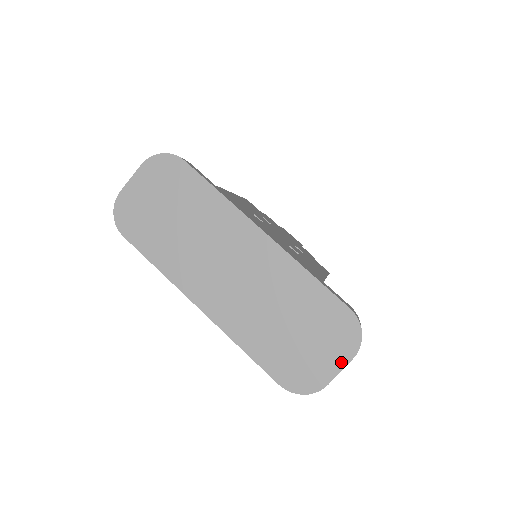
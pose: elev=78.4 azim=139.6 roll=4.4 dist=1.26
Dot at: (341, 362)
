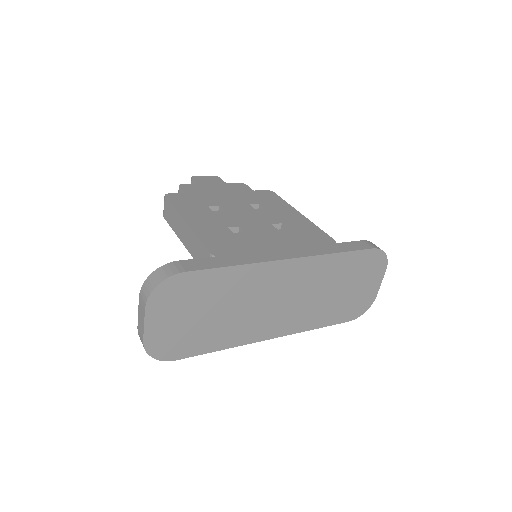
Dot at: (380, 279)
